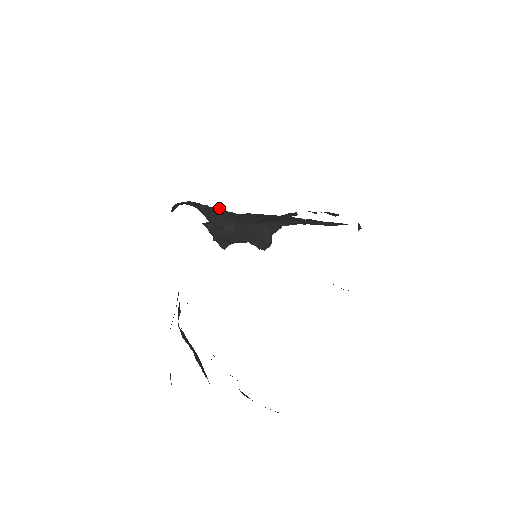
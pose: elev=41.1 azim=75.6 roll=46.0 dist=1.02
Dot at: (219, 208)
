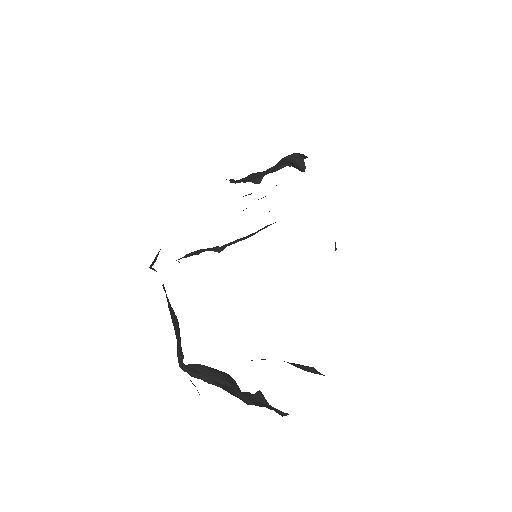
Dot at: occluded
